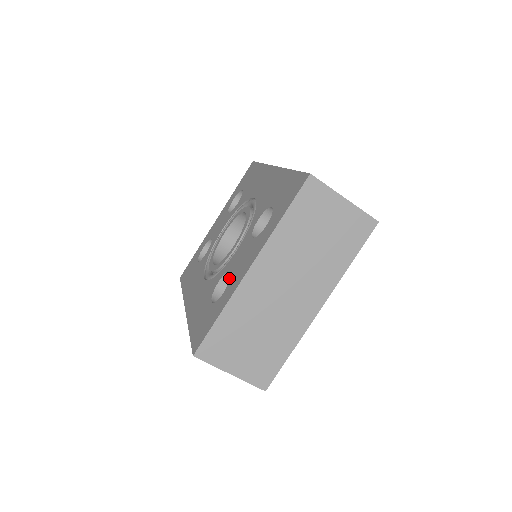
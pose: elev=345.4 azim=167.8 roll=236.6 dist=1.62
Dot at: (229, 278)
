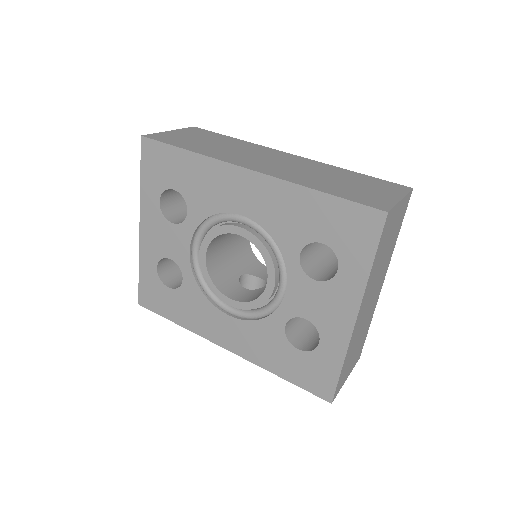
Dot at: occluded
